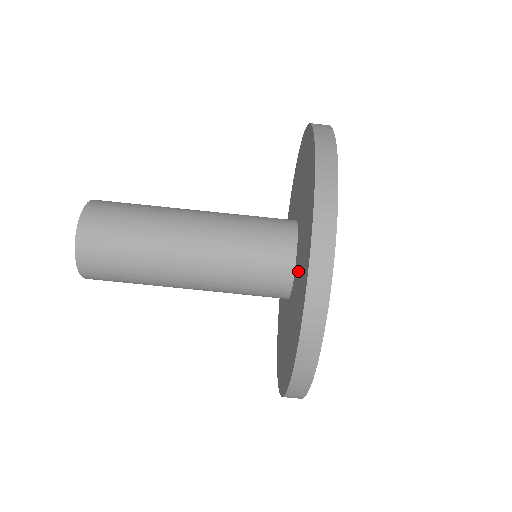
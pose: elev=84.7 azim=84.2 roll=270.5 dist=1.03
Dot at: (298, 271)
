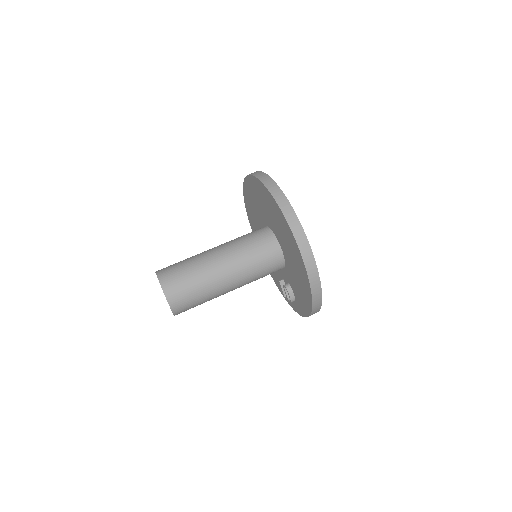
Dot at: (263, 210)
